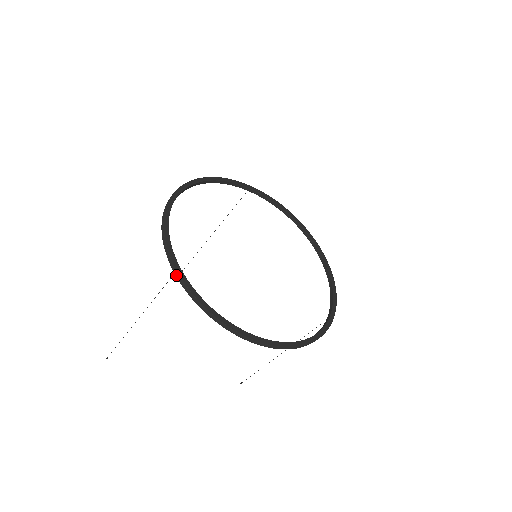
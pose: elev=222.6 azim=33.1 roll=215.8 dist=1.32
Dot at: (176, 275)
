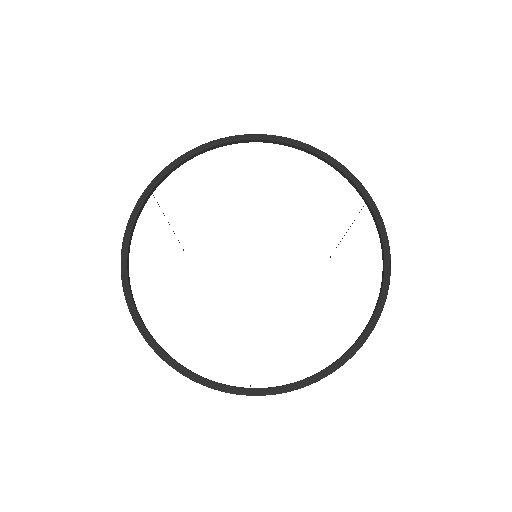
Dot at: occluded
